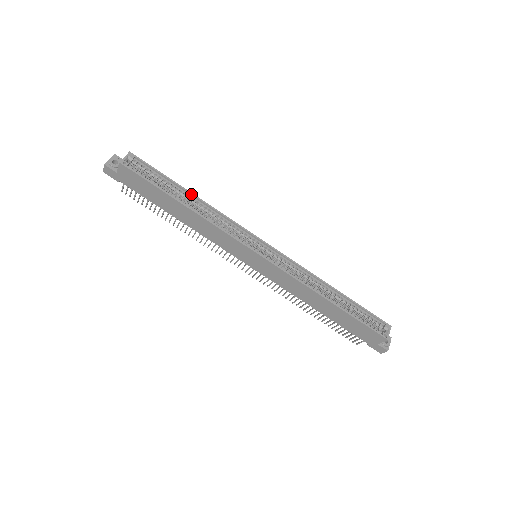
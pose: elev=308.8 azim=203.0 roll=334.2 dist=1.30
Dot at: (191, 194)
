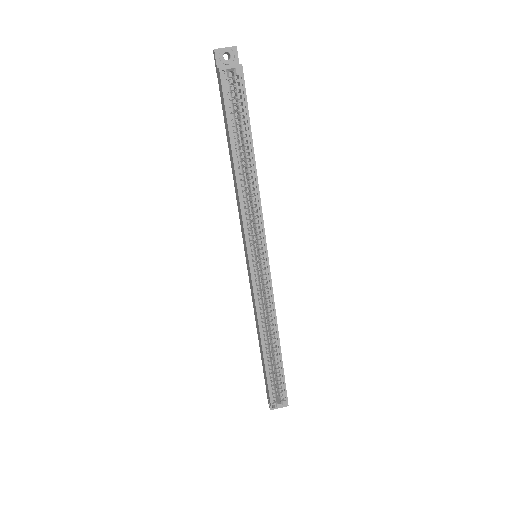
Dot at: (253, 160)
